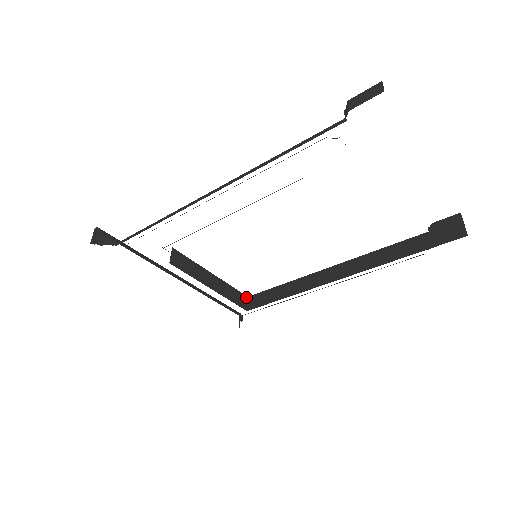
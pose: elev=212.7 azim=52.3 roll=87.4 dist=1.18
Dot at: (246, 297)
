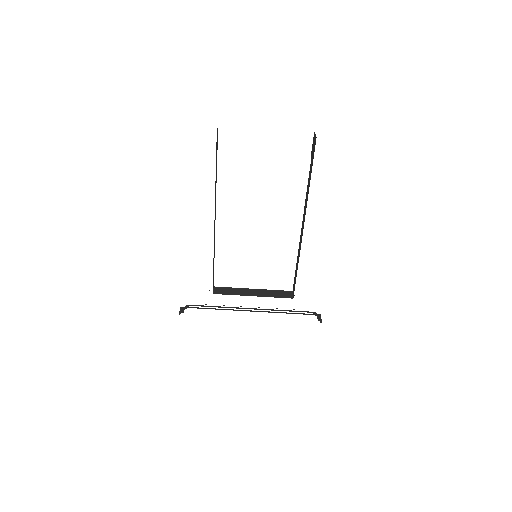
Dot at: (291, 292)
